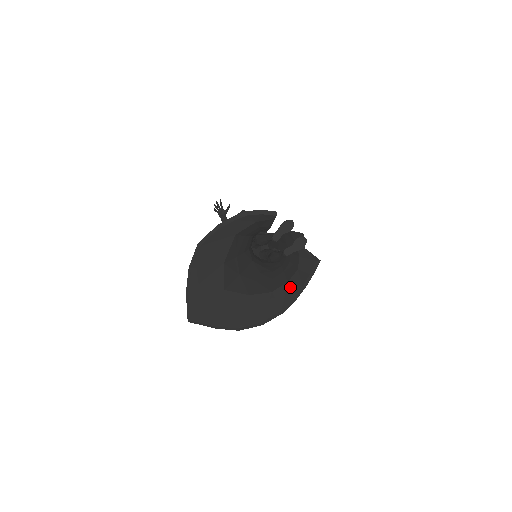
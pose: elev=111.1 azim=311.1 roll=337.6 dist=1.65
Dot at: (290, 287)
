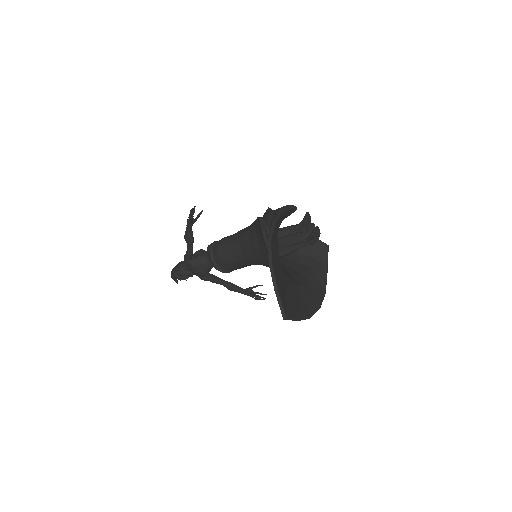
Dot at: (318, 272)
